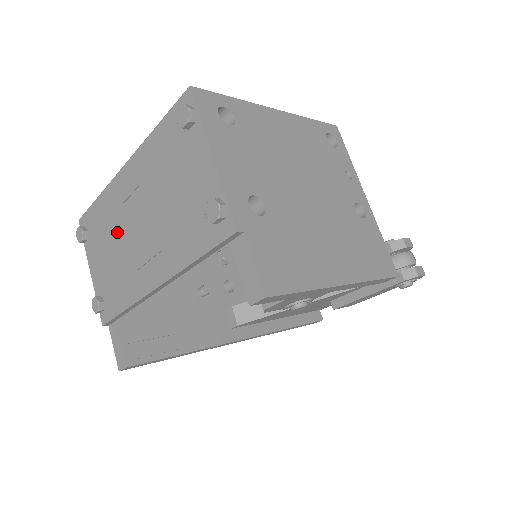
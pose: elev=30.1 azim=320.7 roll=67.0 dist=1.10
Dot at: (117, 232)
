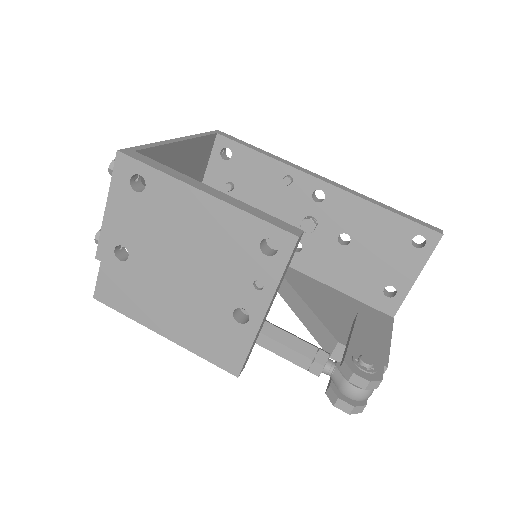
Dot at: occluded
